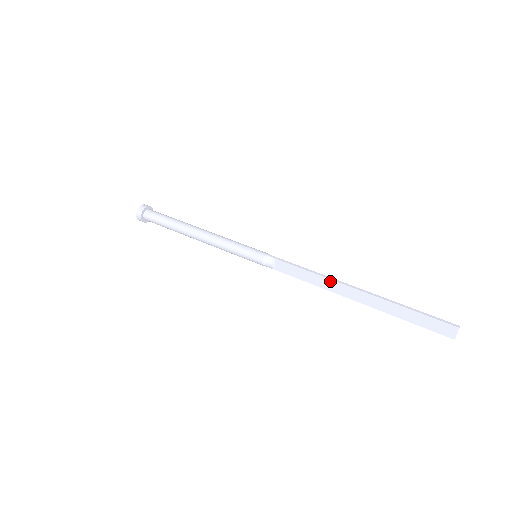
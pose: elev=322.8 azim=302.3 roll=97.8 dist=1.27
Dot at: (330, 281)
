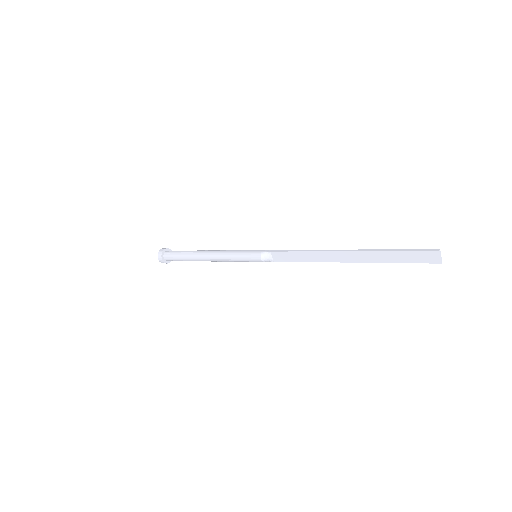
Dot at: (319, 253)
